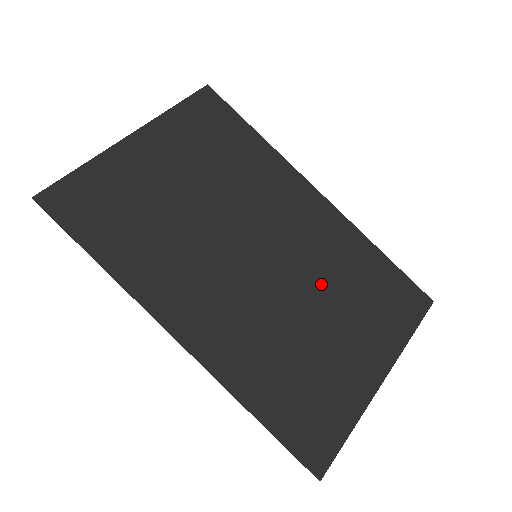
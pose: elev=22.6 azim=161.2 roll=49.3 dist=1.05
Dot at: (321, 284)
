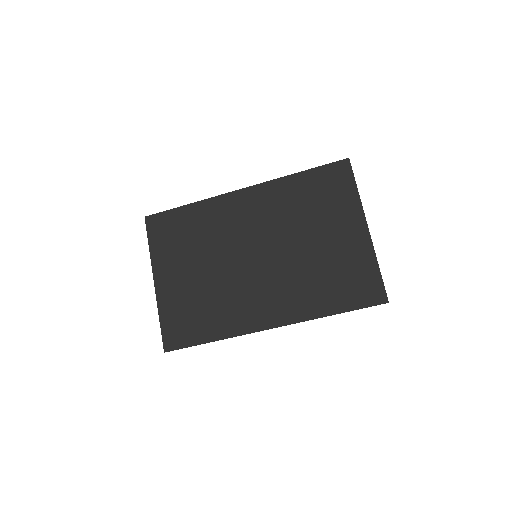
Dot at: (294, 228)
